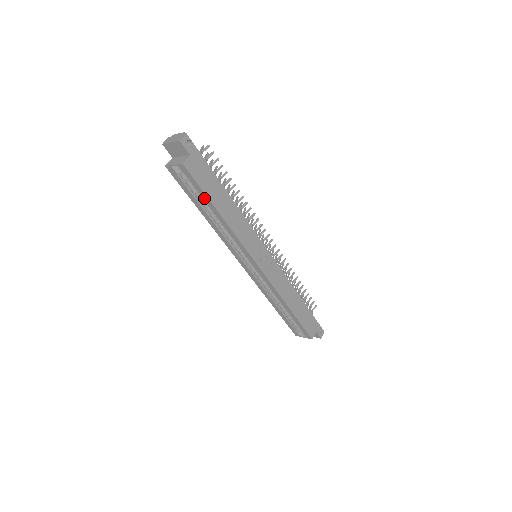
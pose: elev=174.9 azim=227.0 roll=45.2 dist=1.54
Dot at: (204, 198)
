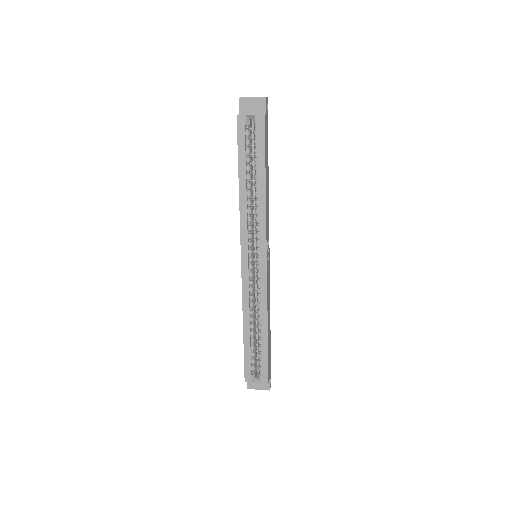
Dot at: (259, 159)
